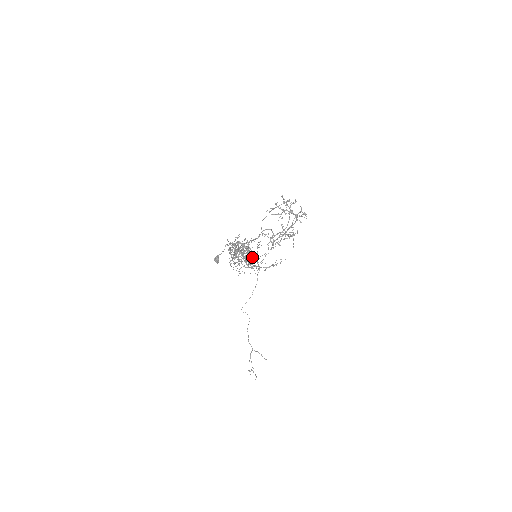
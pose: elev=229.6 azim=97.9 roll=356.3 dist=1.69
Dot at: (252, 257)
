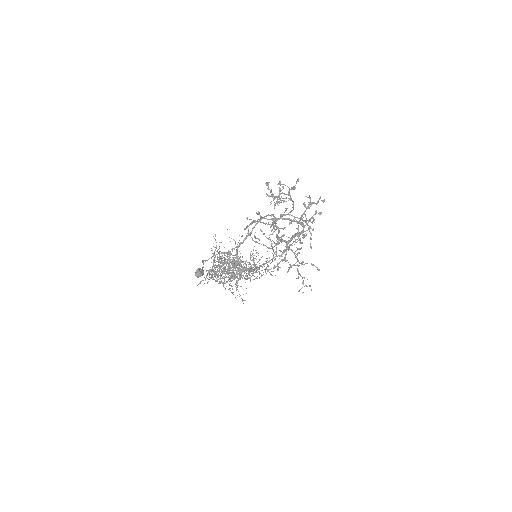
Dot at: (249, 264)
